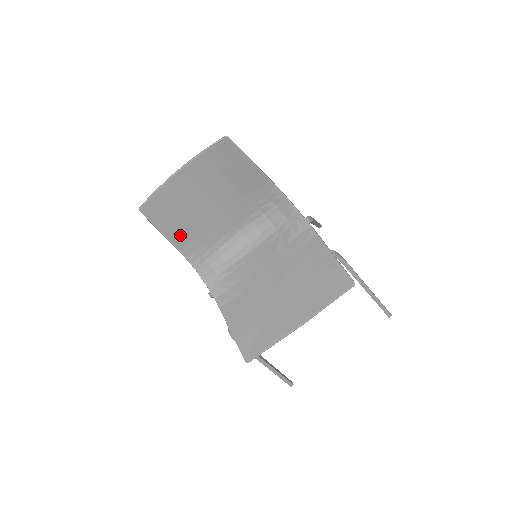
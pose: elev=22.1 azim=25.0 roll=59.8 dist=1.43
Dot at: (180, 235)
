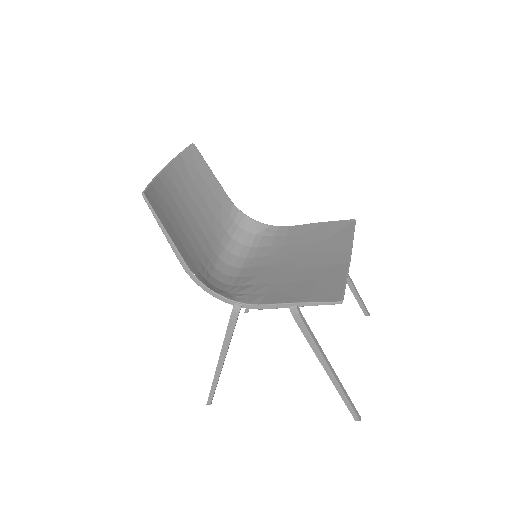
Dot at: (179, 243)
